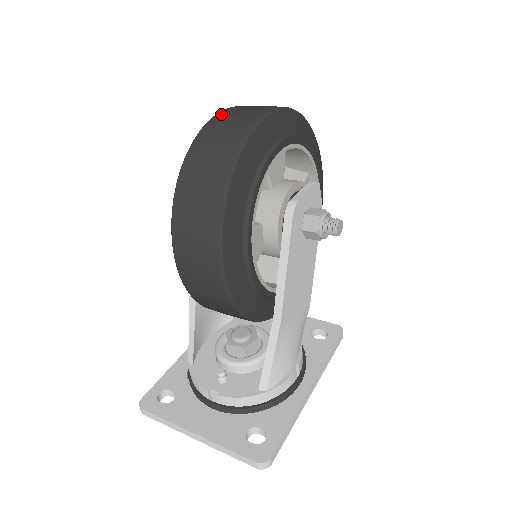
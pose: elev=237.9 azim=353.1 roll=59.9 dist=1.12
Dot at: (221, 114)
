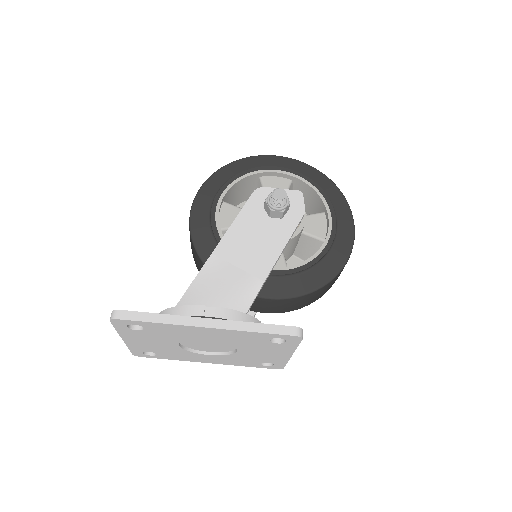
Dot at: occluded
